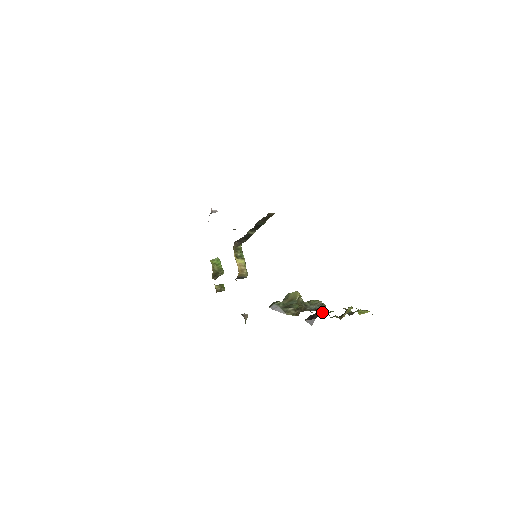
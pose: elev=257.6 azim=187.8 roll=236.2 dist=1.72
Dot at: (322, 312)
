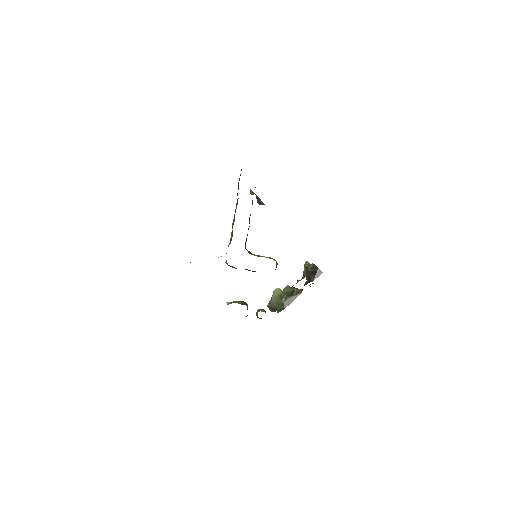
Dot at: (312, 266)
